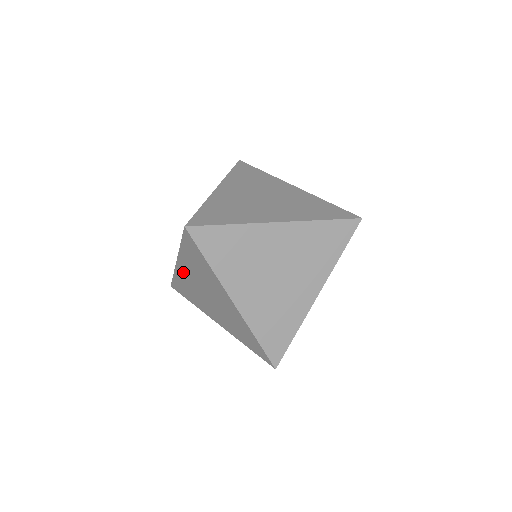
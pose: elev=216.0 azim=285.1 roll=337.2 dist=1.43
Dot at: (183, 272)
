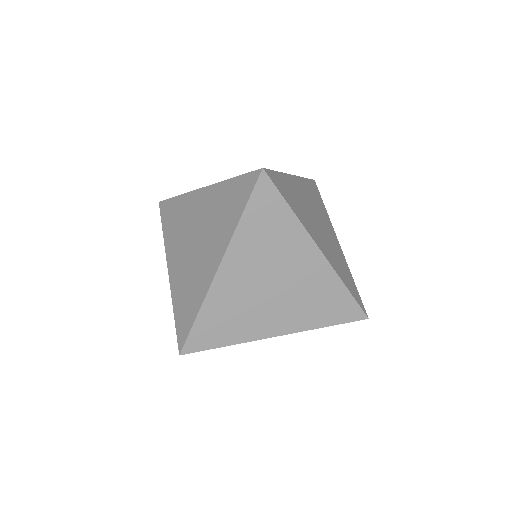
Dot at: (175, 271)
